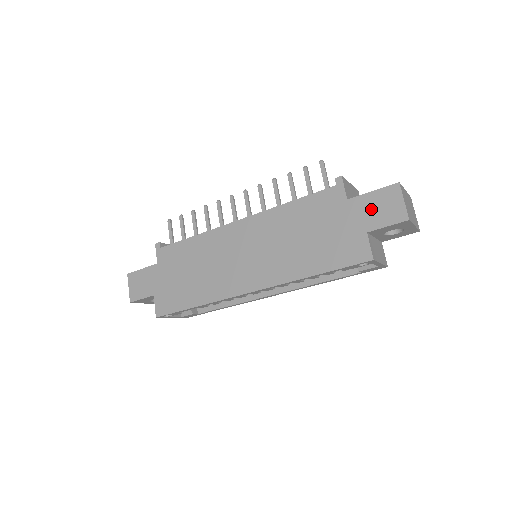
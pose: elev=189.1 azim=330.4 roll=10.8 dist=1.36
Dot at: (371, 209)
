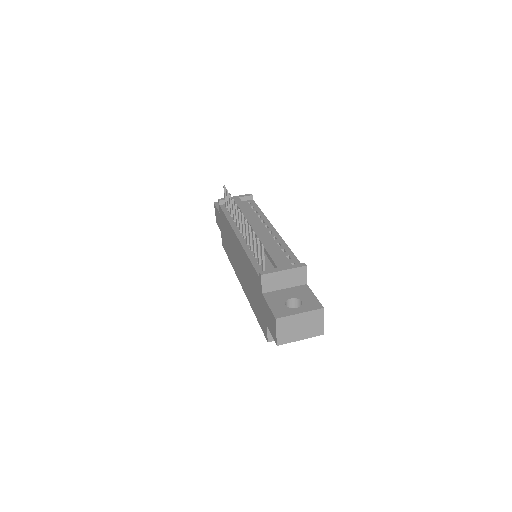
Dot at: (268, 315)
